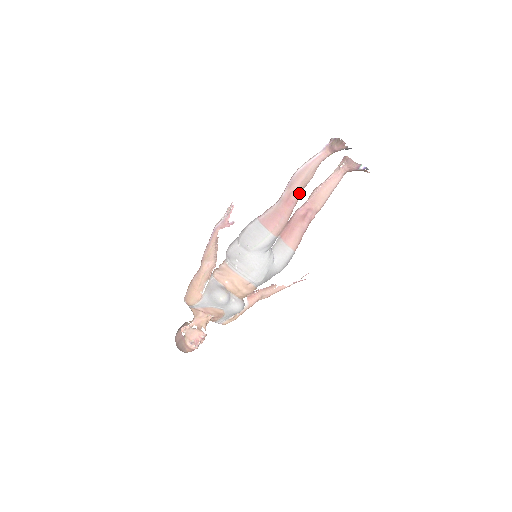
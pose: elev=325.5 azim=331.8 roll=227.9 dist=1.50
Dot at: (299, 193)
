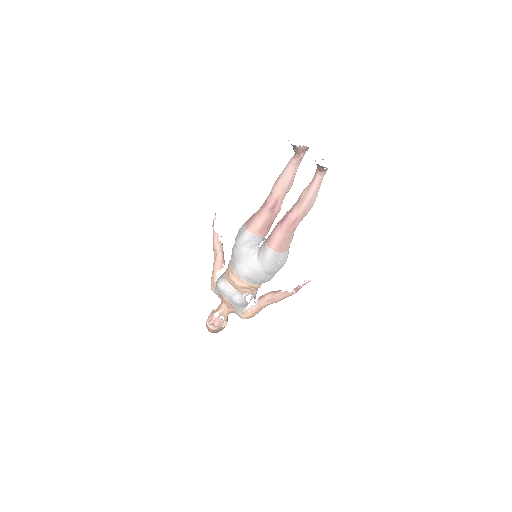
Dot at: (275, 196)
